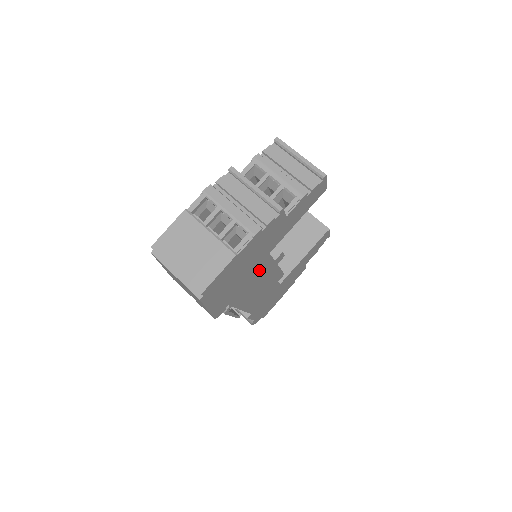
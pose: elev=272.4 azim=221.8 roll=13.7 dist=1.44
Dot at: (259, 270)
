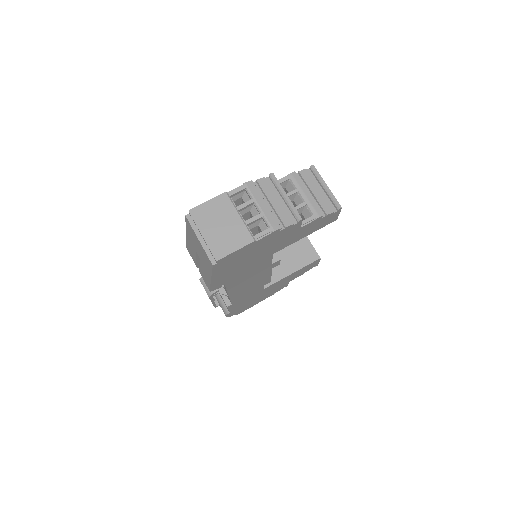
Dot at: (259, 265)
